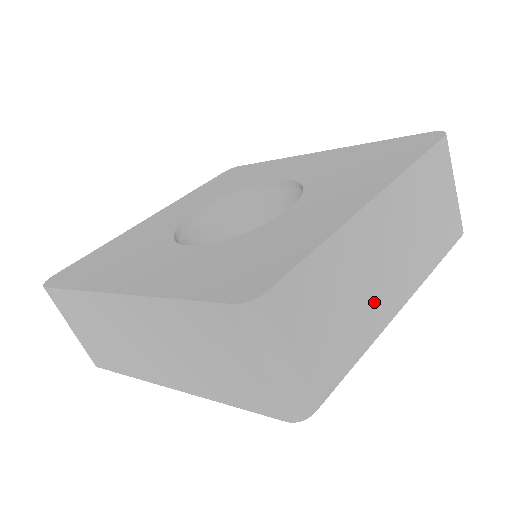
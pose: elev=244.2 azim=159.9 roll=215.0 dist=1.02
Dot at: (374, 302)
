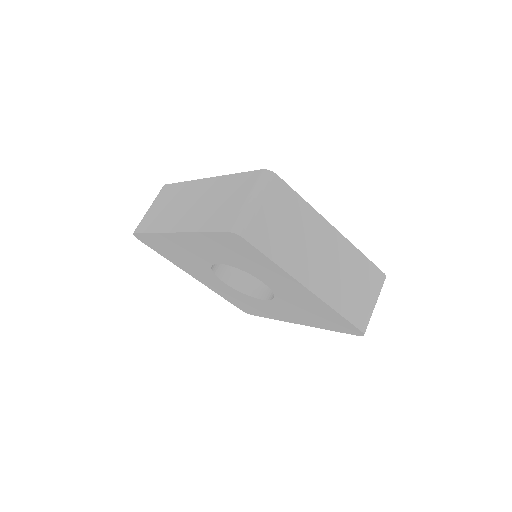
Dot at: (301, 259)
